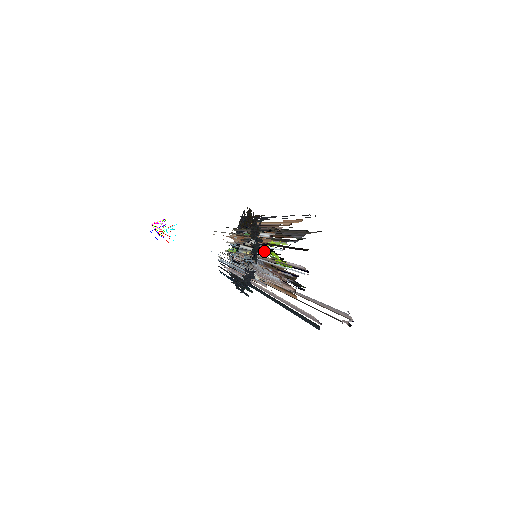
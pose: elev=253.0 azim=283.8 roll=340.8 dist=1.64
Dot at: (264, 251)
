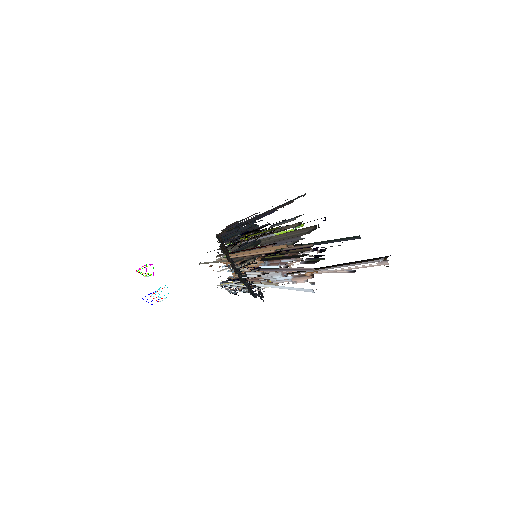
Dot at: (260, 282)
